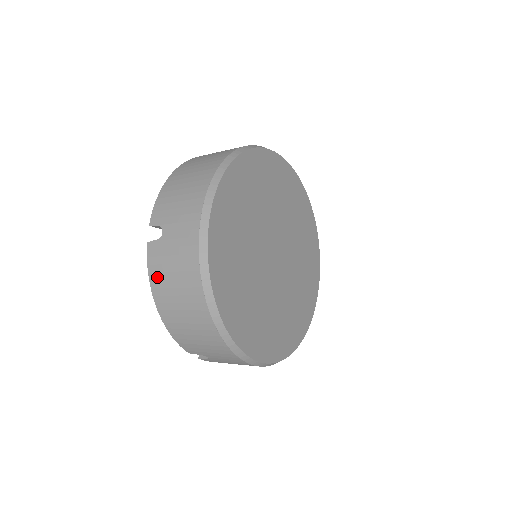
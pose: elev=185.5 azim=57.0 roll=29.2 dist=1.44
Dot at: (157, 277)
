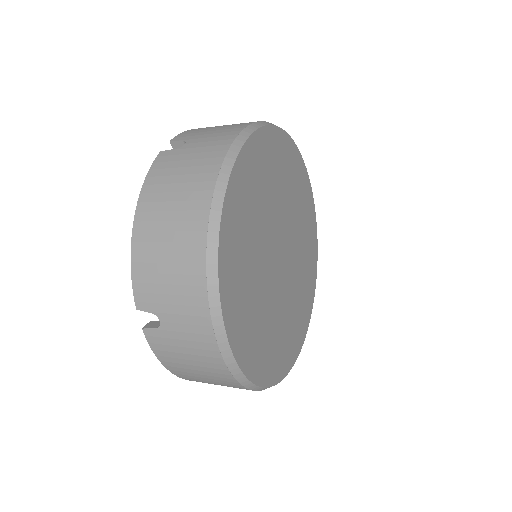
Dot at: (169, 360)
